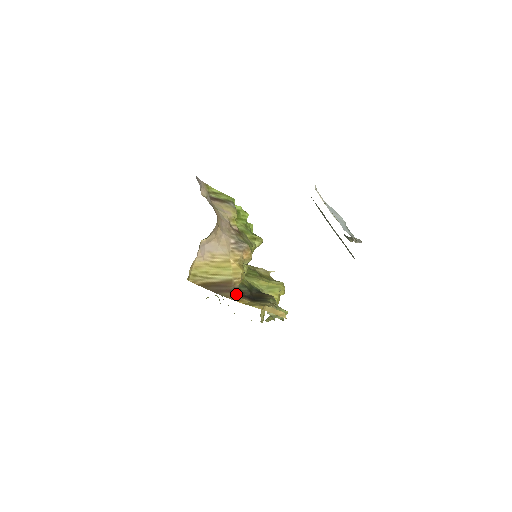
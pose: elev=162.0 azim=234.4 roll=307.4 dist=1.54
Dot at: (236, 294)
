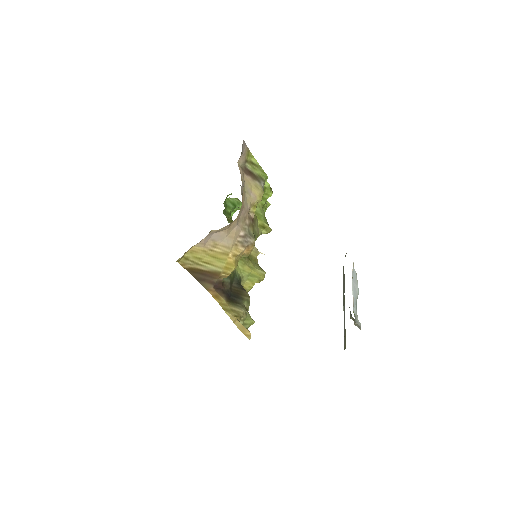
Dot at: (217, 287)
